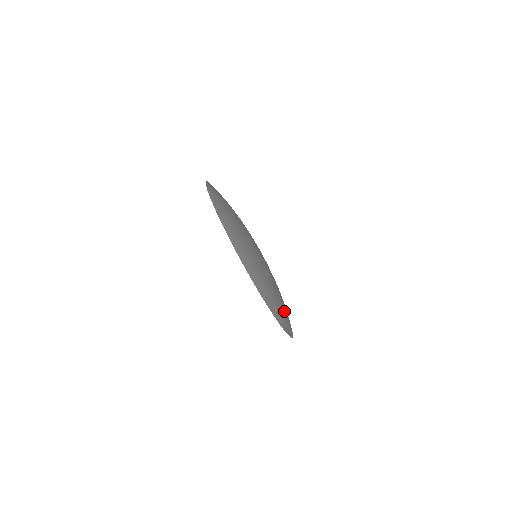
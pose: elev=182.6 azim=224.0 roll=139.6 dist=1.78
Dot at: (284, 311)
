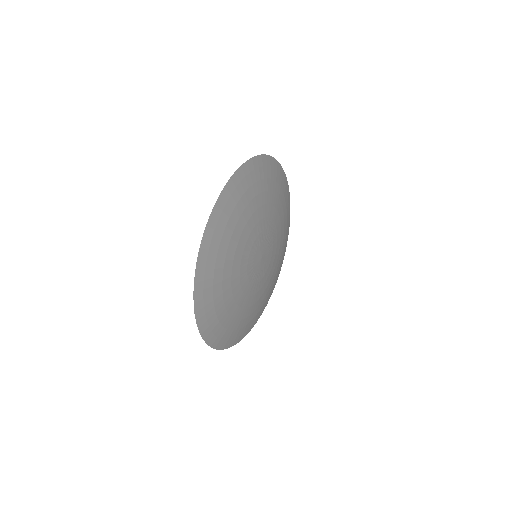
Dot at: (228, 321)
